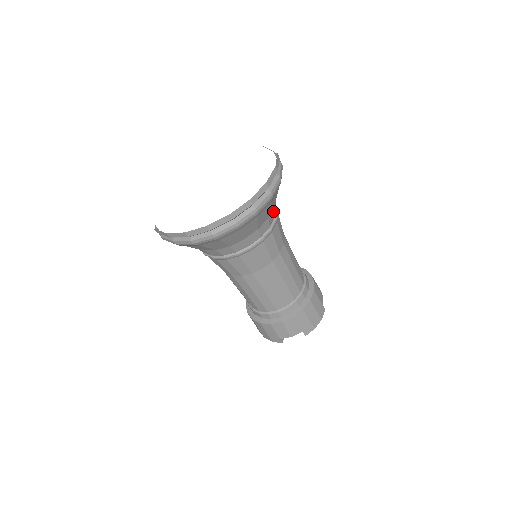
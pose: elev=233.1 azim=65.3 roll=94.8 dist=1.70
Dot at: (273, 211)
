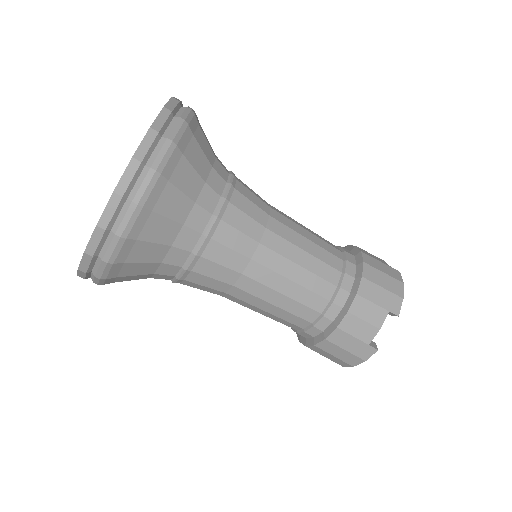
Dot at: (218, 164)
